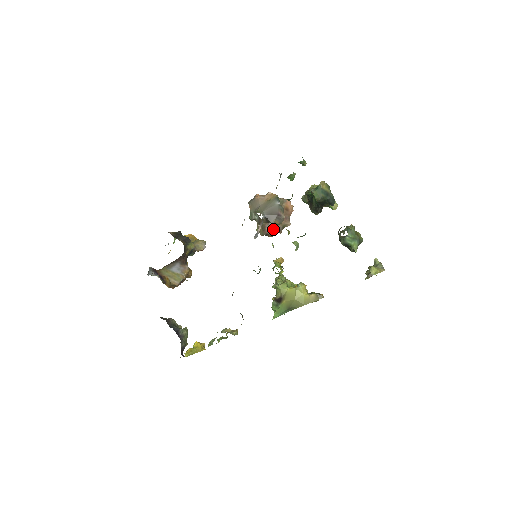
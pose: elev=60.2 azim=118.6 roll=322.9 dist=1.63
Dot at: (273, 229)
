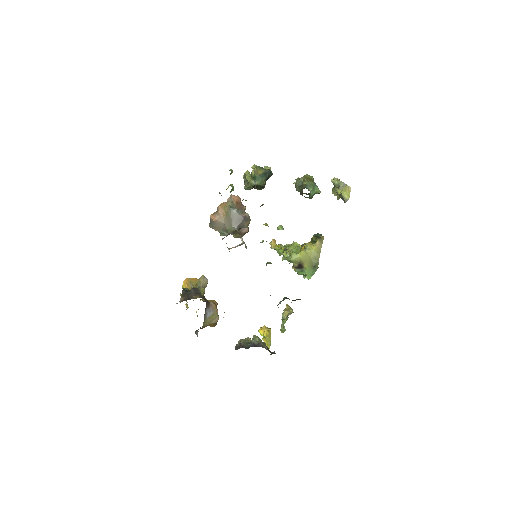
Dot at: occluded
